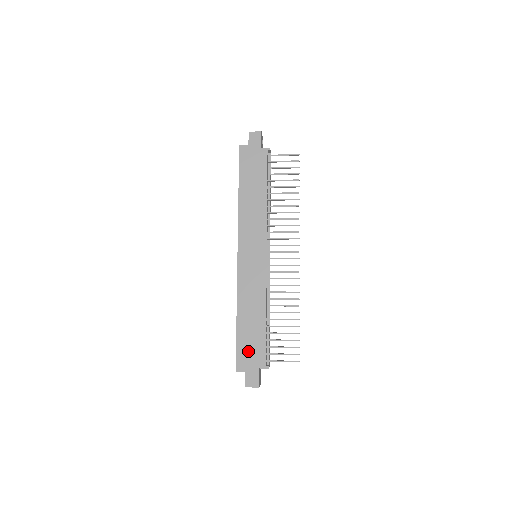
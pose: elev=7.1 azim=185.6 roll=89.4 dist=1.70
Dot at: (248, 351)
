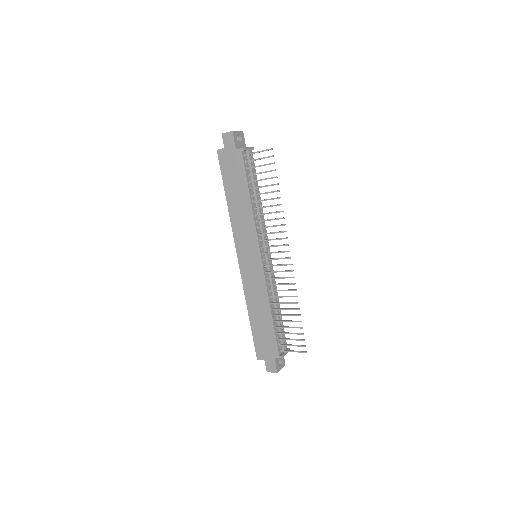
Dot at: (263, 343)
